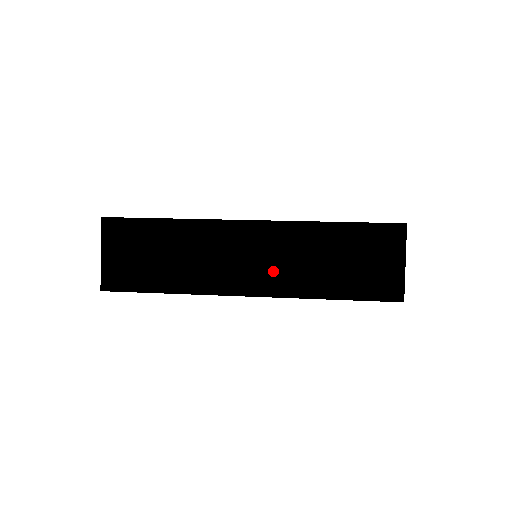
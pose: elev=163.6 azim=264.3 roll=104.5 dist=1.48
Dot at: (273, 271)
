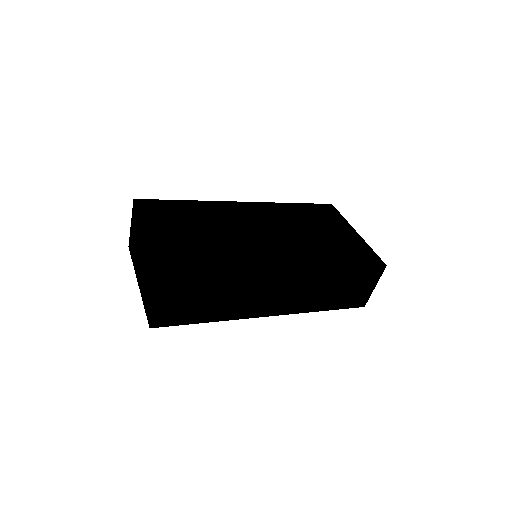
Dot at: (293, 300)
